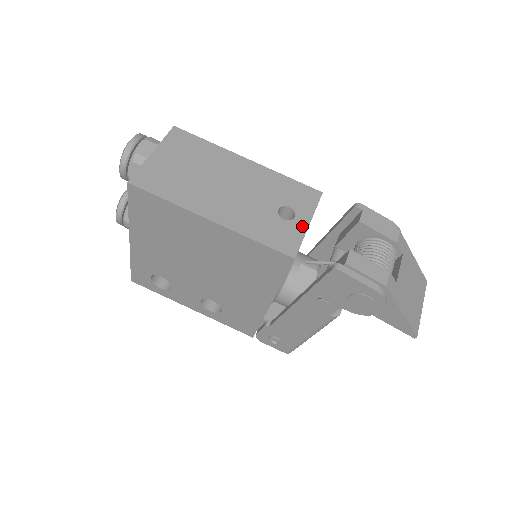
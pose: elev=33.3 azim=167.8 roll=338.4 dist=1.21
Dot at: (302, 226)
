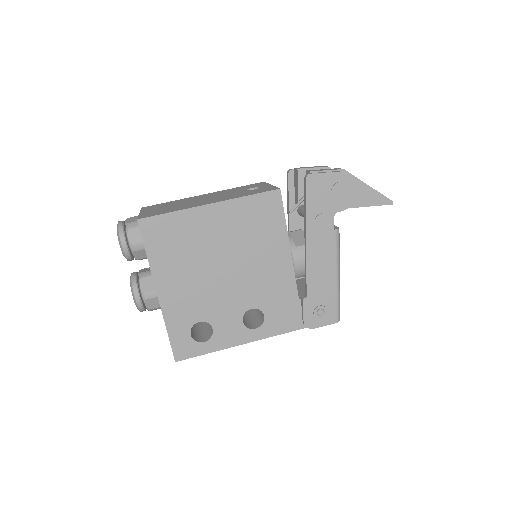
Dot at: (268, 186)
